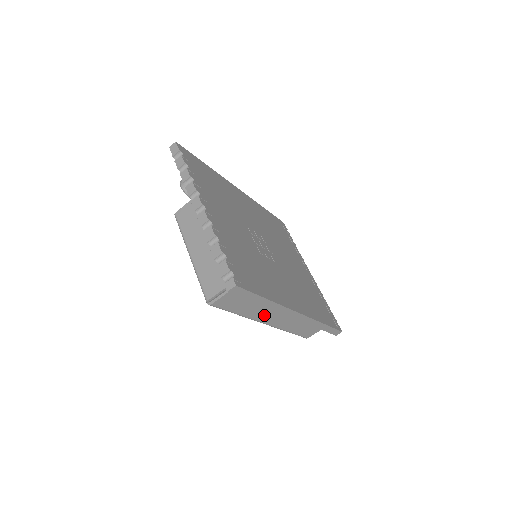
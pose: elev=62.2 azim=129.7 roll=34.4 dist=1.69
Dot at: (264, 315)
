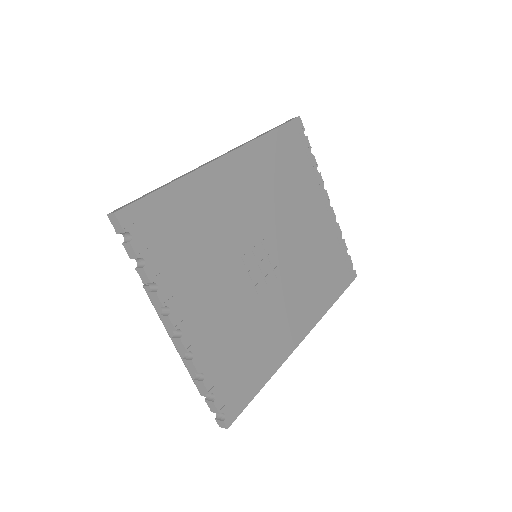
Dot at: occluded
